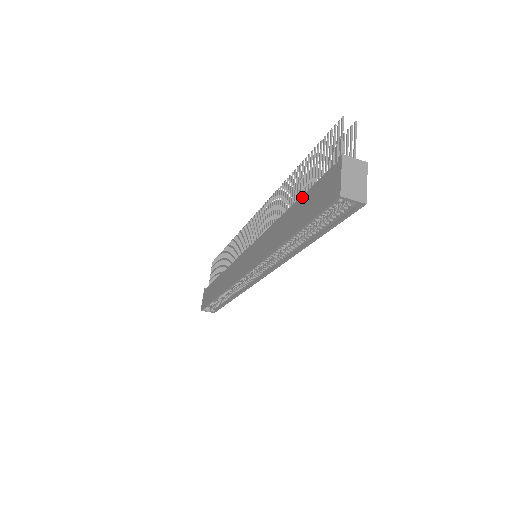
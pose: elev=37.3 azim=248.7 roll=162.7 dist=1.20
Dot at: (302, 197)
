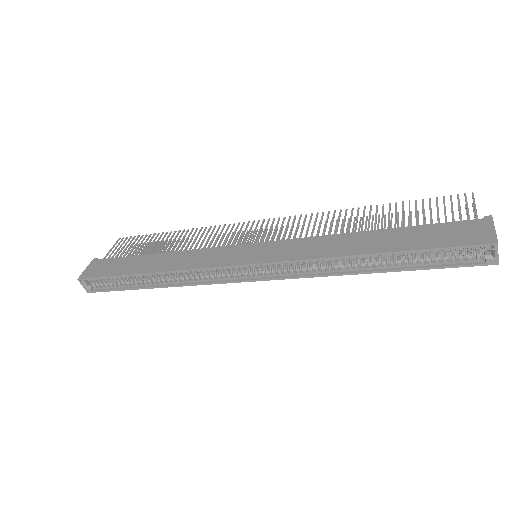
Dot at: (407, 227)
